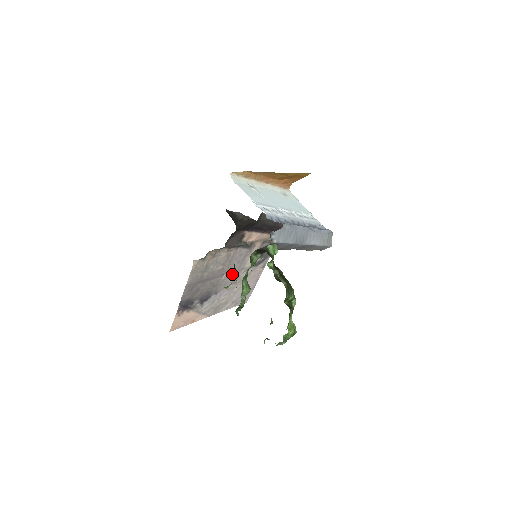
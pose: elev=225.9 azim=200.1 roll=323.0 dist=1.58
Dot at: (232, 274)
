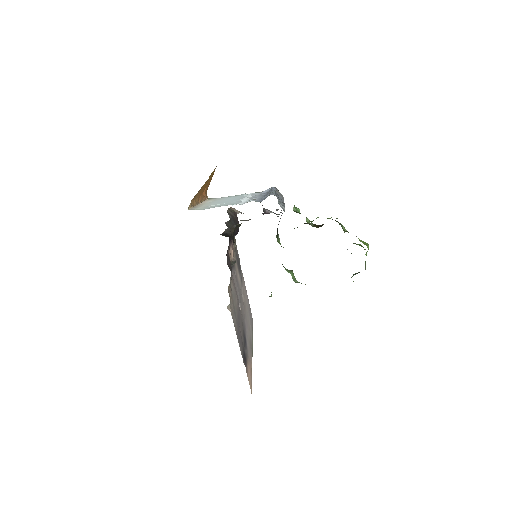
Dot at: (240, 301)
